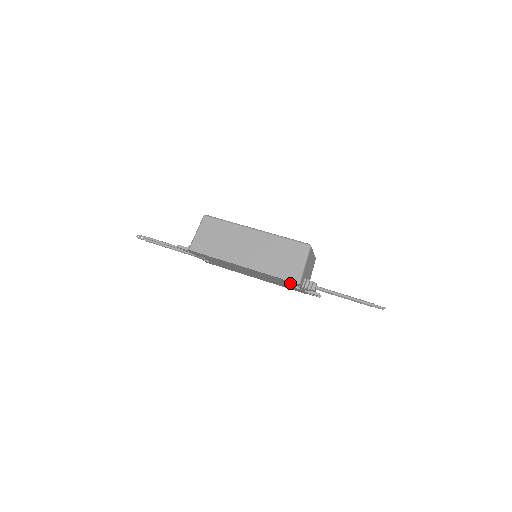
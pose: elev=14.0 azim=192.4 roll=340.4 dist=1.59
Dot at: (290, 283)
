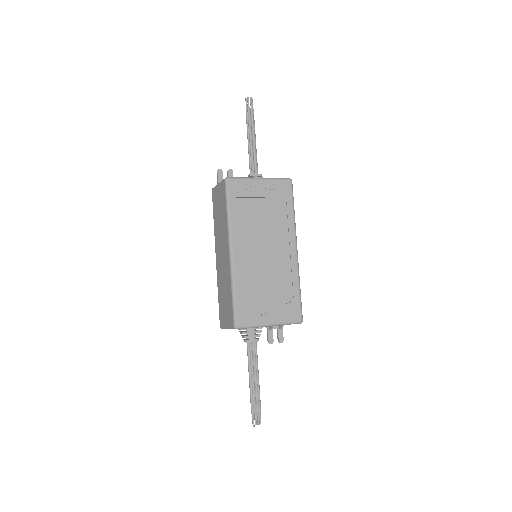
Dot at: occluded
